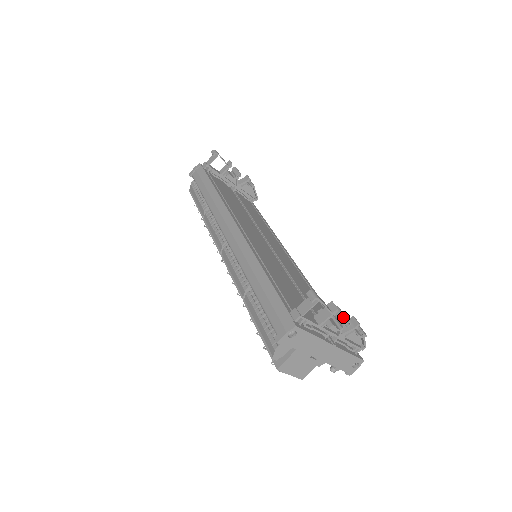
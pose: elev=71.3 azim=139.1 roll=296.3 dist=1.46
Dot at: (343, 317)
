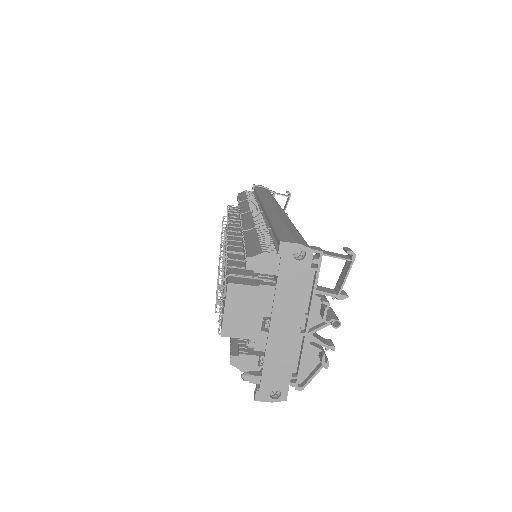
Dot at: occluded
